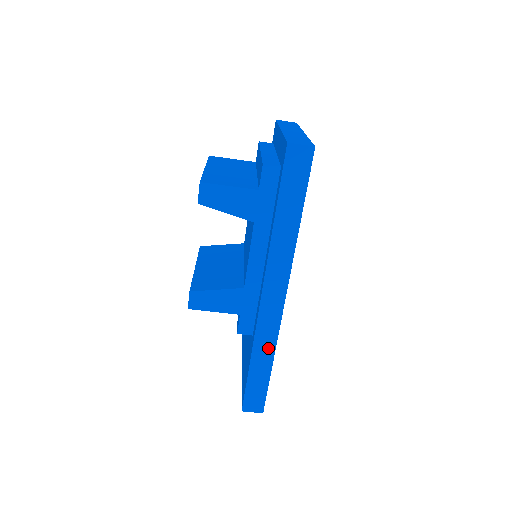
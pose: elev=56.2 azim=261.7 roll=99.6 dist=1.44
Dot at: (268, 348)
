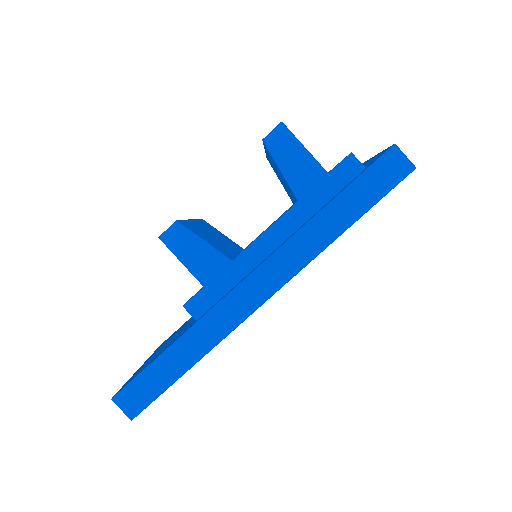
Dot at: (204, 343)
